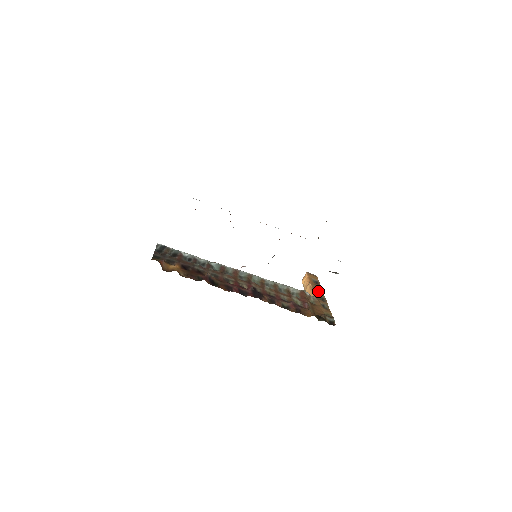
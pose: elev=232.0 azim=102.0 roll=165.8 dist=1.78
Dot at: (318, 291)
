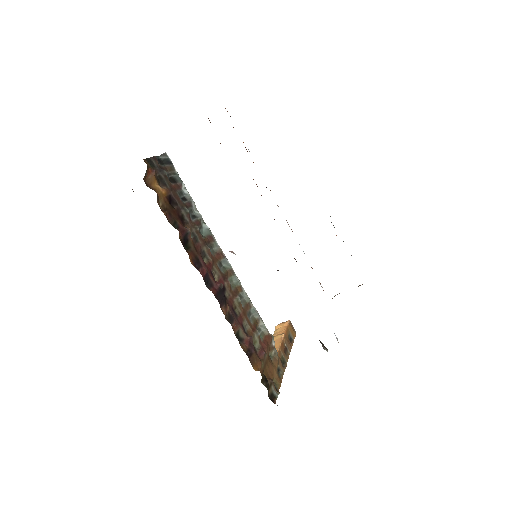
Dot at: (286, 349)
